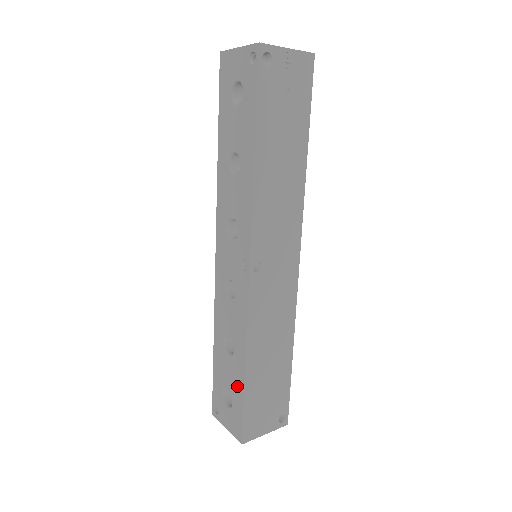
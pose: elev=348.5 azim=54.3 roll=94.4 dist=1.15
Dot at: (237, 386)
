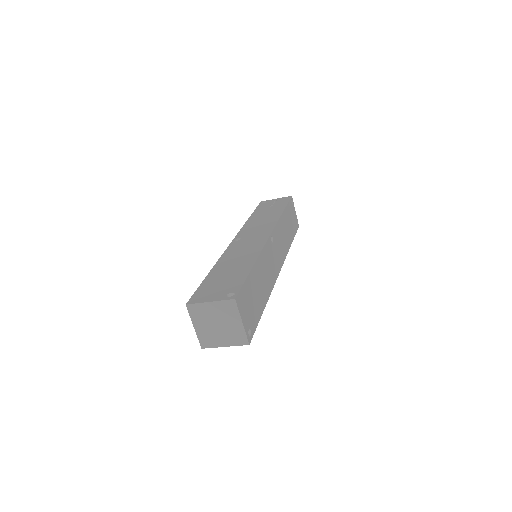
Dot at: occluded
